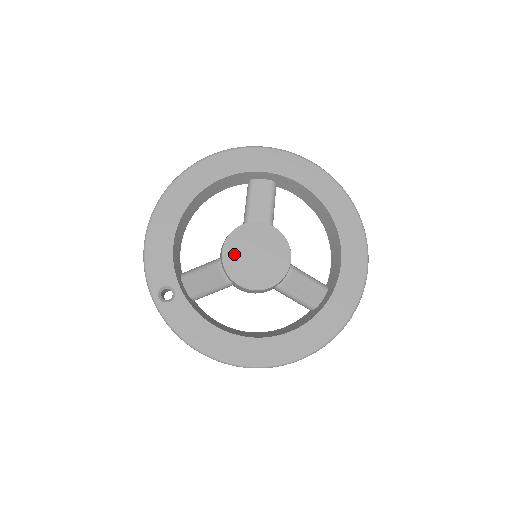
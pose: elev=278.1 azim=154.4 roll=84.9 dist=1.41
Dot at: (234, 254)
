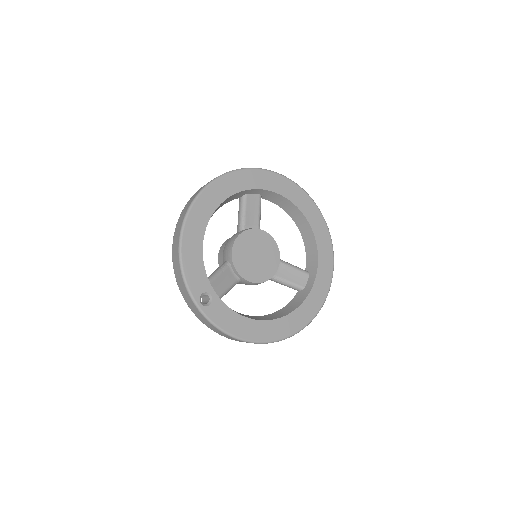
Dot at: (241, 257)
